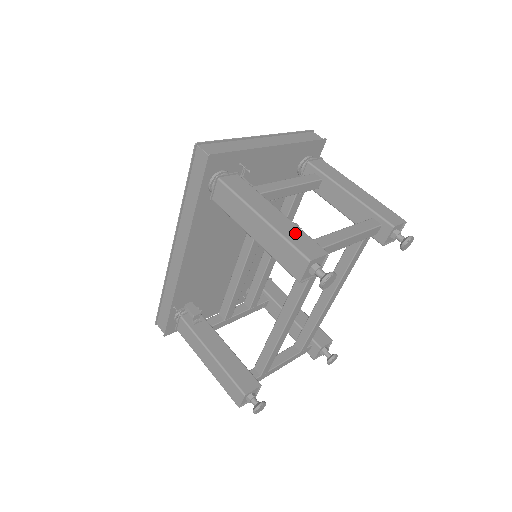
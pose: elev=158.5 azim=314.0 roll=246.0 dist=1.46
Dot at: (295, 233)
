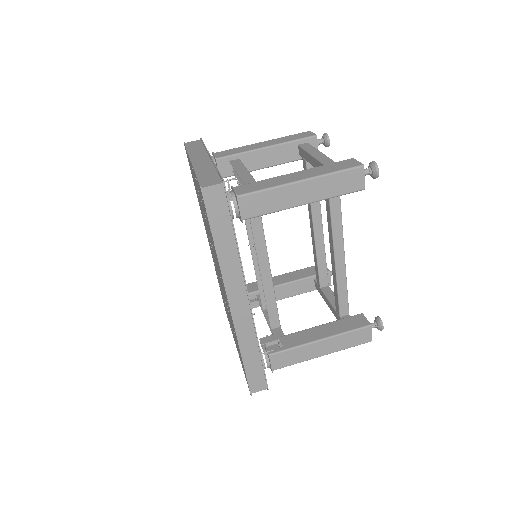
Dot at: (327, 168)
